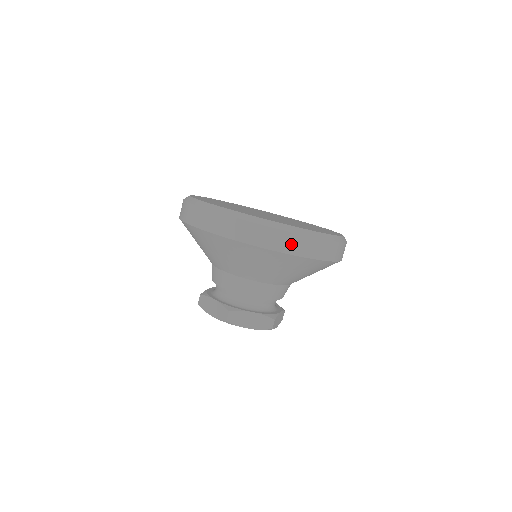
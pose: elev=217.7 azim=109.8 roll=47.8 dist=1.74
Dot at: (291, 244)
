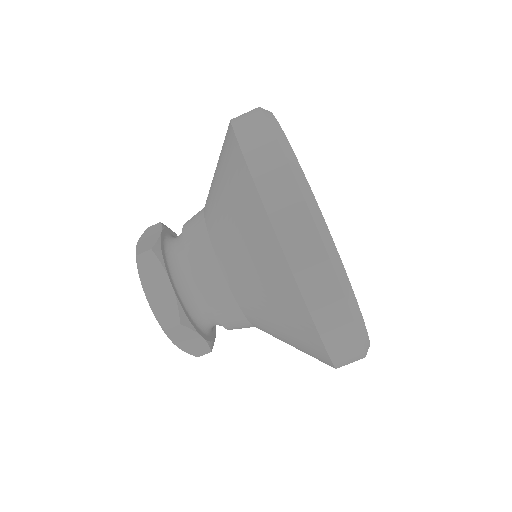
Dot at: (294, 227)
